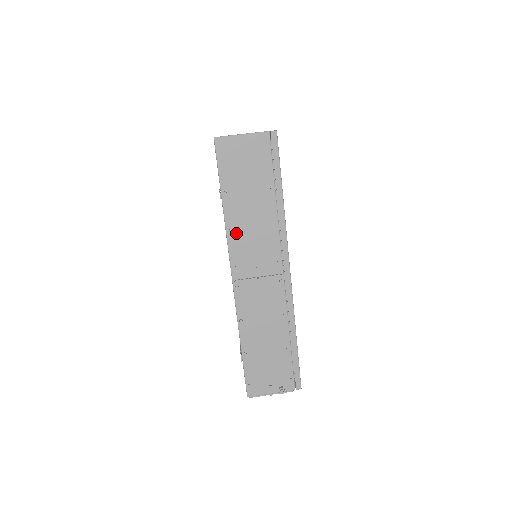
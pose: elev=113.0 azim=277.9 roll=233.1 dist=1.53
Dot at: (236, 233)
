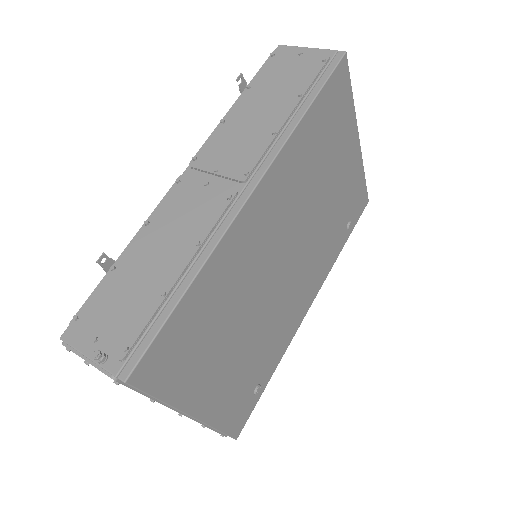
Dot at: (227, 127)
